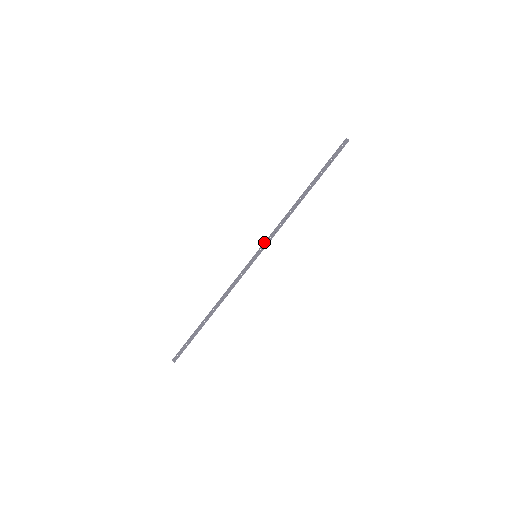
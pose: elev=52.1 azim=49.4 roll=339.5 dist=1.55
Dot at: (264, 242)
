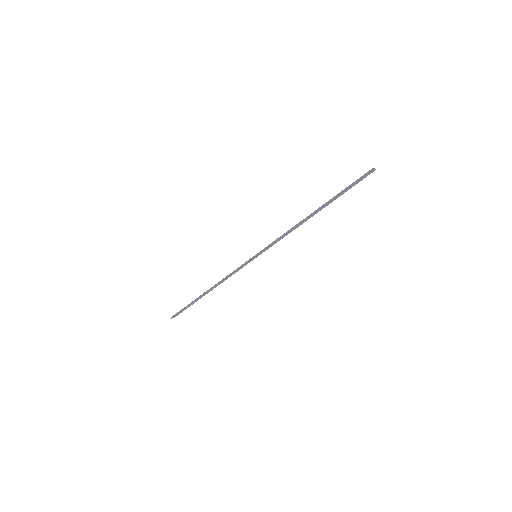
Dot at: (266, 247)
